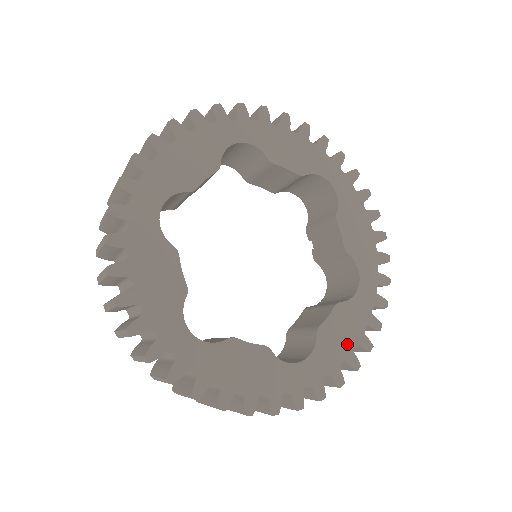
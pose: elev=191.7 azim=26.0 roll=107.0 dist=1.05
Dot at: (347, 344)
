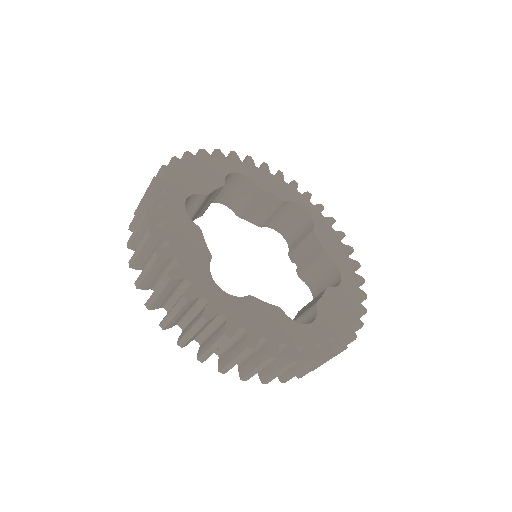
Dot at: (342, 318)
